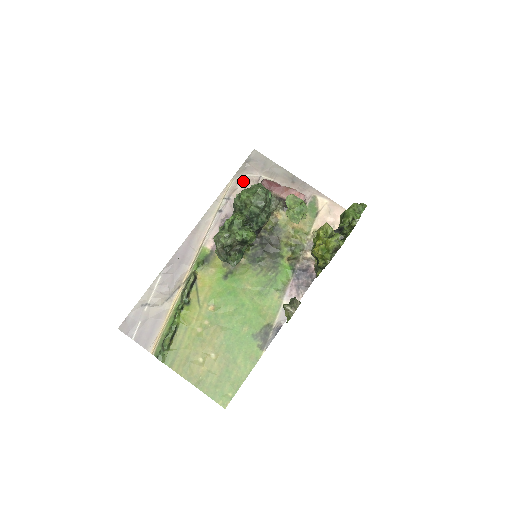
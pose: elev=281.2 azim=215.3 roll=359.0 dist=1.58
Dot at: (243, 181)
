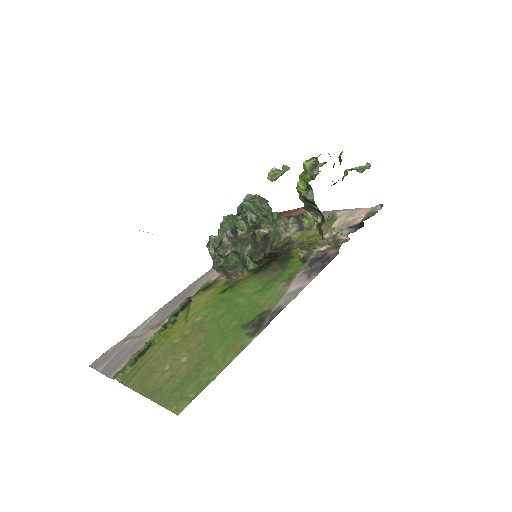
Dot at: occluded
